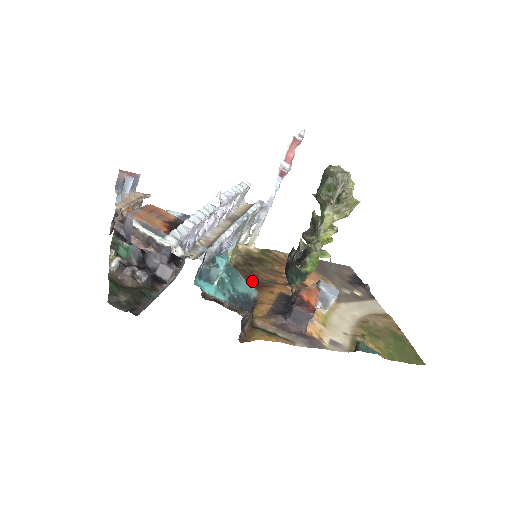
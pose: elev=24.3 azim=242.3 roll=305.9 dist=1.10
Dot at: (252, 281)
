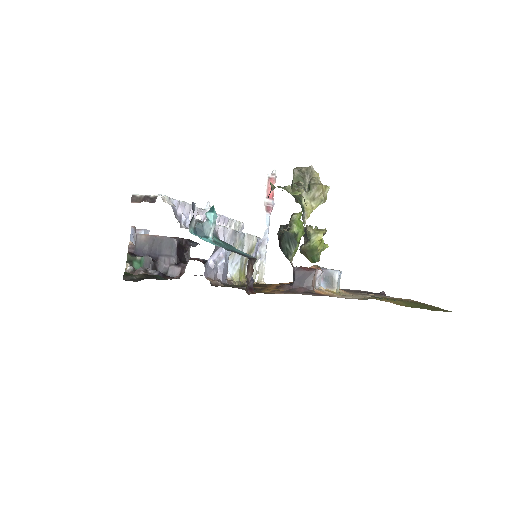
Dot at: (261, 287)
